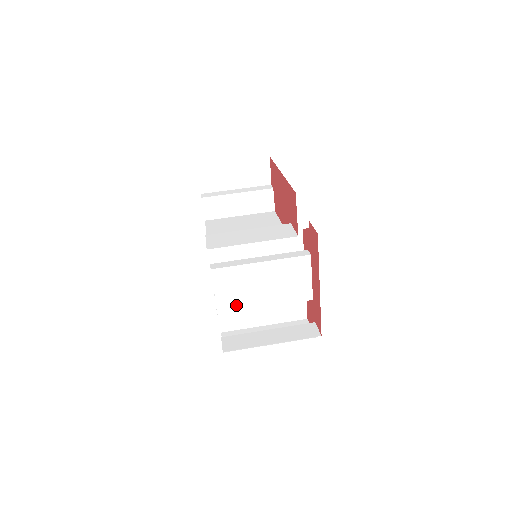
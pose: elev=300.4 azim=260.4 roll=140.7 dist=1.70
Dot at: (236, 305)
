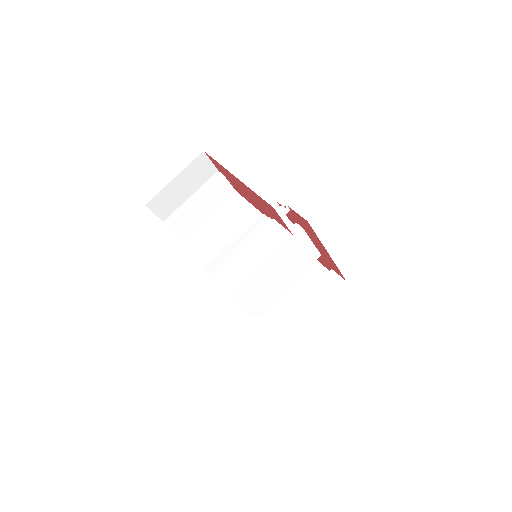
Dot at: (264, 303)
